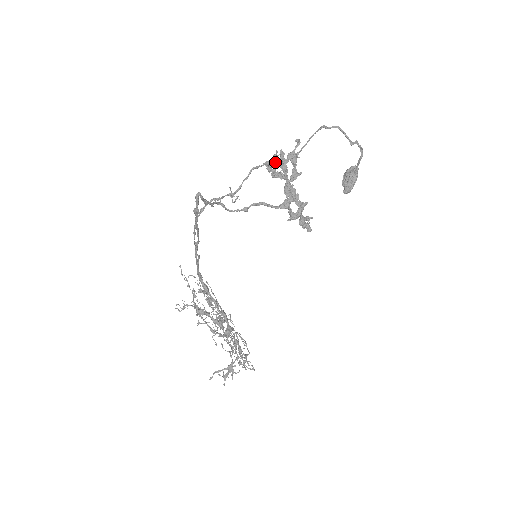
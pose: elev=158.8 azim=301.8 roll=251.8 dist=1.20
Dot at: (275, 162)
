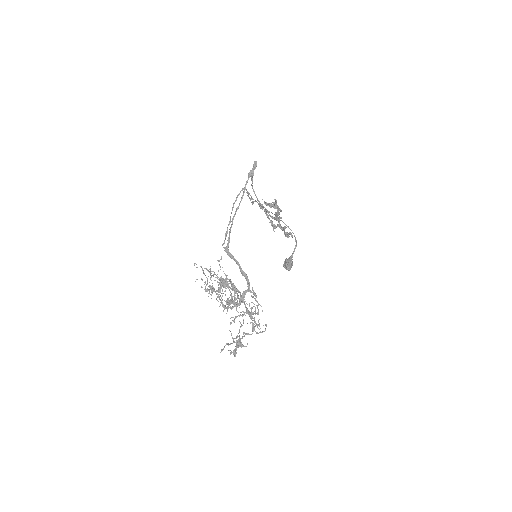
Dot at: occluded
